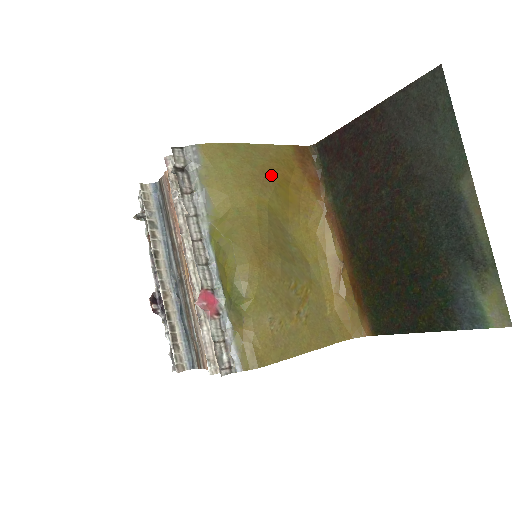
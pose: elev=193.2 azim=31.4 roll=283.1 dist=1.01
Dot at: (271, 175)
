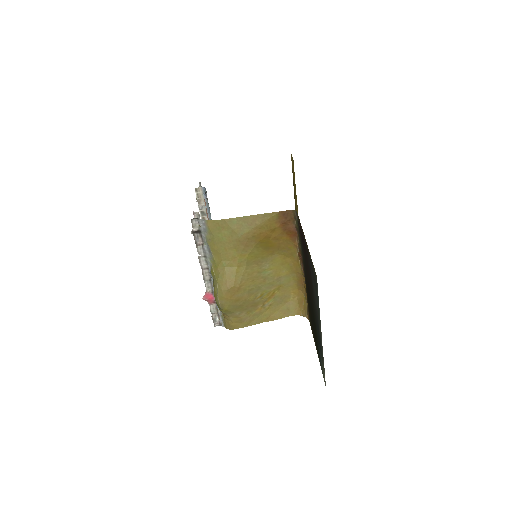
Dot at: (254, 238)
